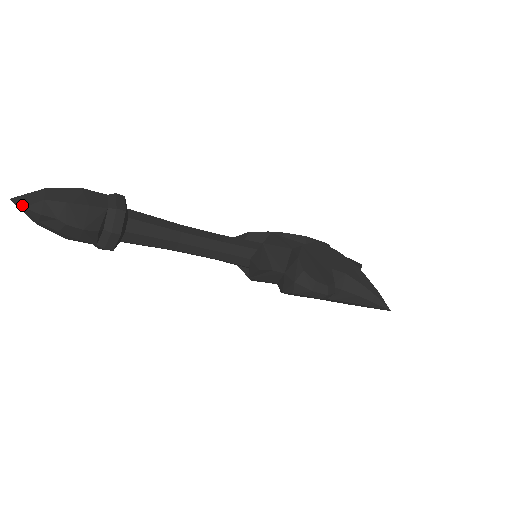
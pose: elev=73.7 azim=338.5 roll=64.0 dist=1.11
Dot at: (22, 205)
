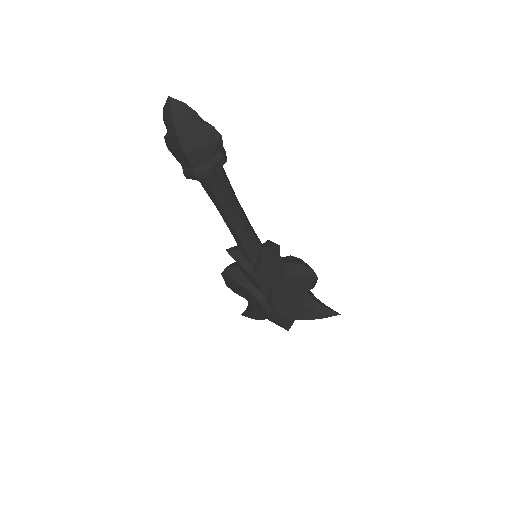
Dot at: (182, 102)
